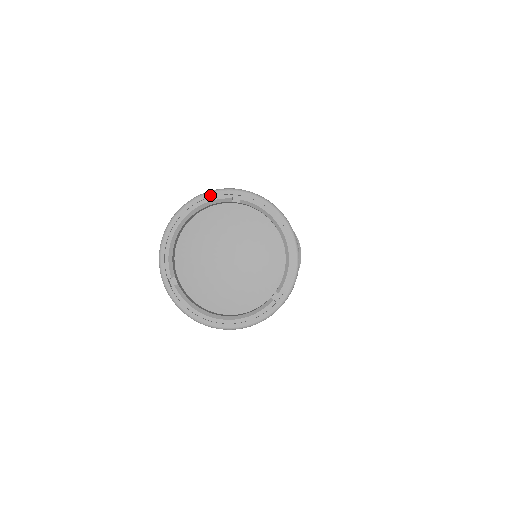
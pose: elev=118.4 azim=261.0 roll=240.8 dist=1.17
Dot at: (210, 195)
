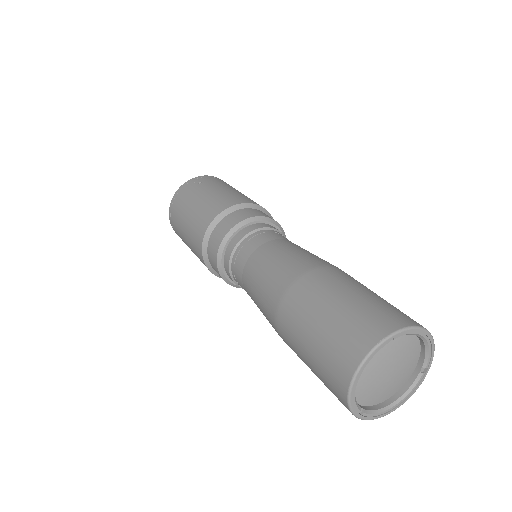
Dot at: (375, 352)
